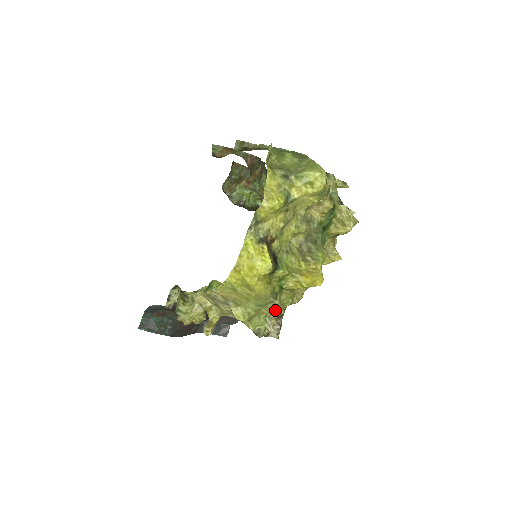
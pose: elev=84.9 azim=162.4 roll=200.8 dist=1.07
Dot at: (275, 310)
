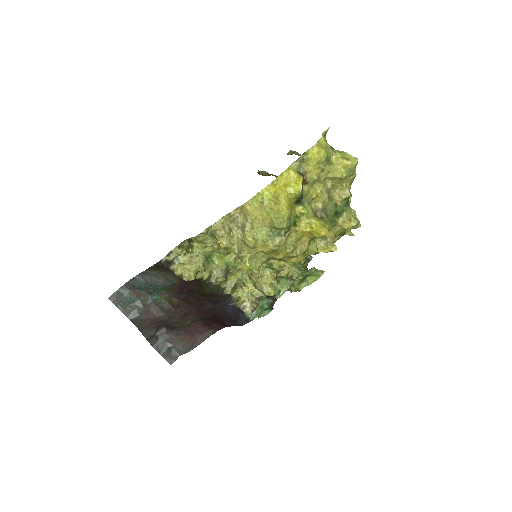
Dot at: (278, 247)
